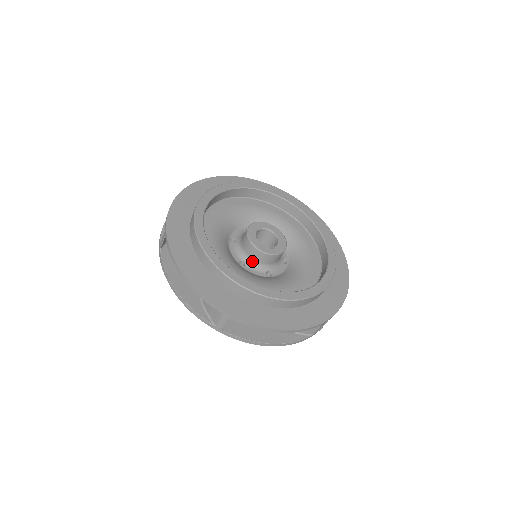
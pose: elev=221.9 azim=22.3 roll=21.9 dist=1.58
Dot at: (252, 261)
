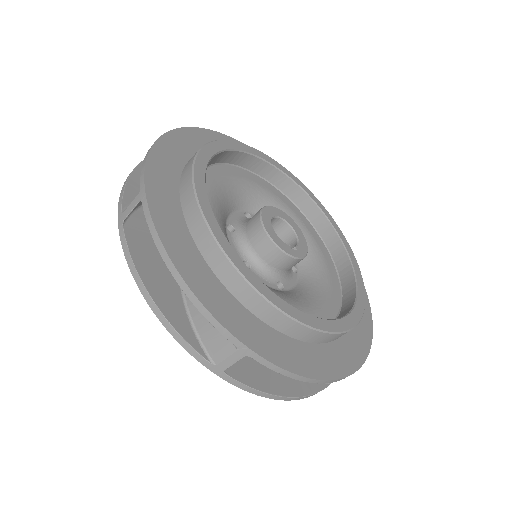
Dot at: (261, 263)
